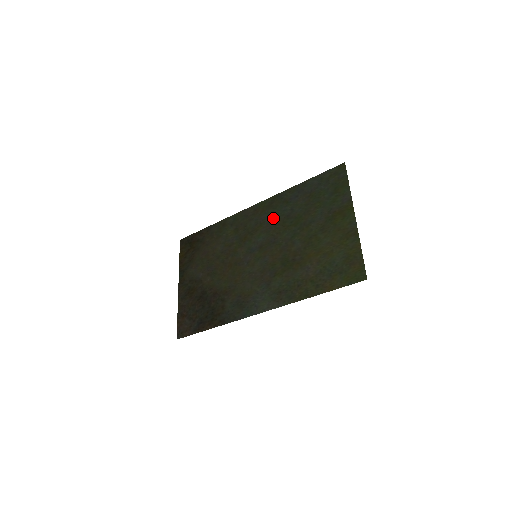
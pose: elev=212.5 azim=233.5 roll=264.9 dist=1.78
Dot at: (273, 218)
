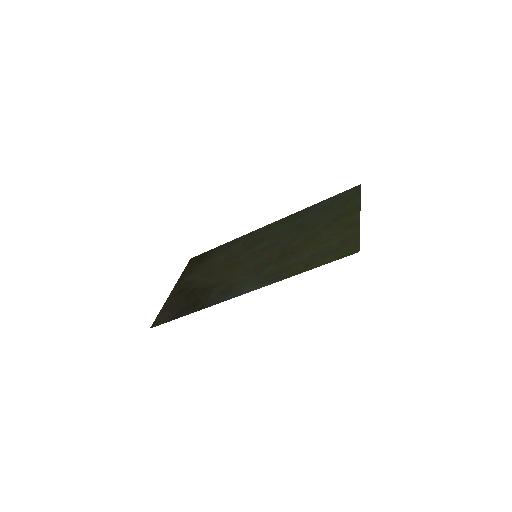
Dot at: (282, 229)
